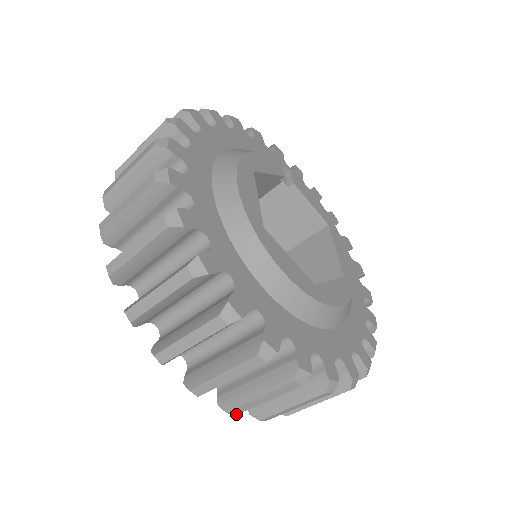
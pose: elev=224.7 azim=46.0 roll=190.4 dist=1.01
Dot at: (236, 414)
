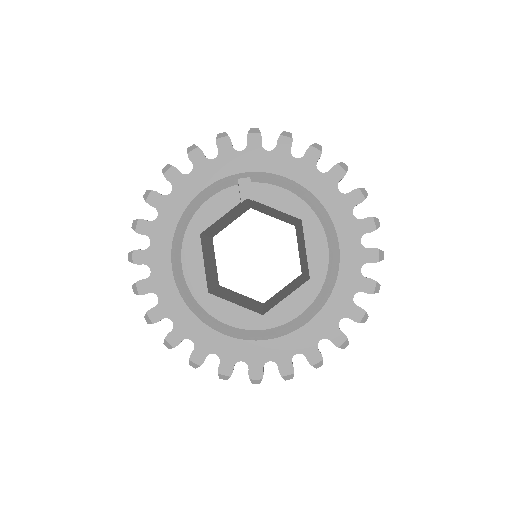
Dot at: occluded
